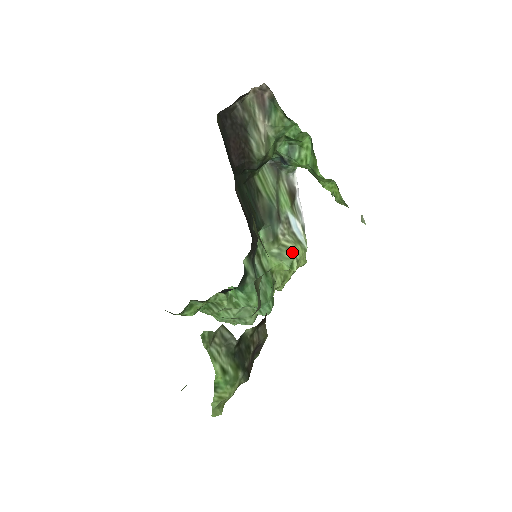
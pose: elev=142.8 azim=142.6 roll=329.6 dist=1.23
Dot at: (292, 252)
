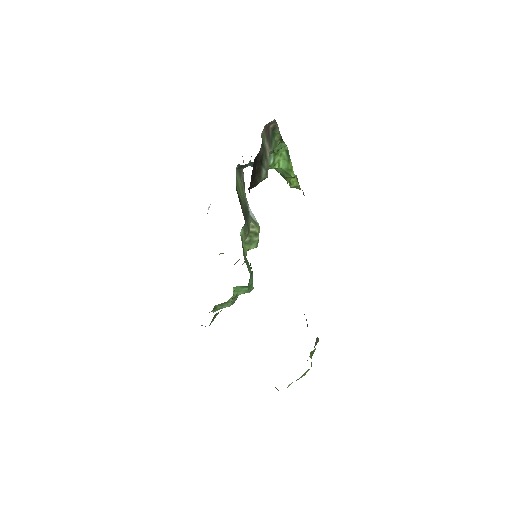
Dot at: (257, 235)
